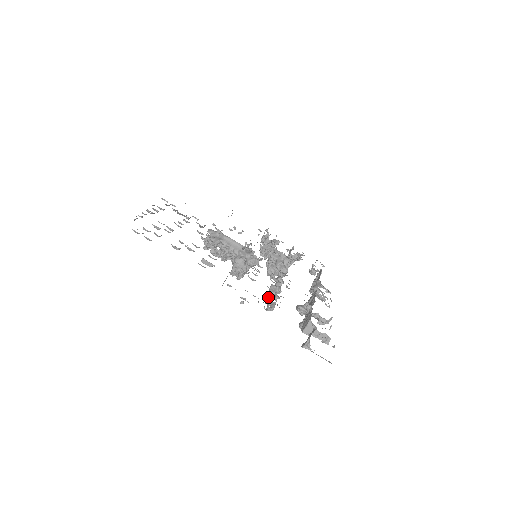
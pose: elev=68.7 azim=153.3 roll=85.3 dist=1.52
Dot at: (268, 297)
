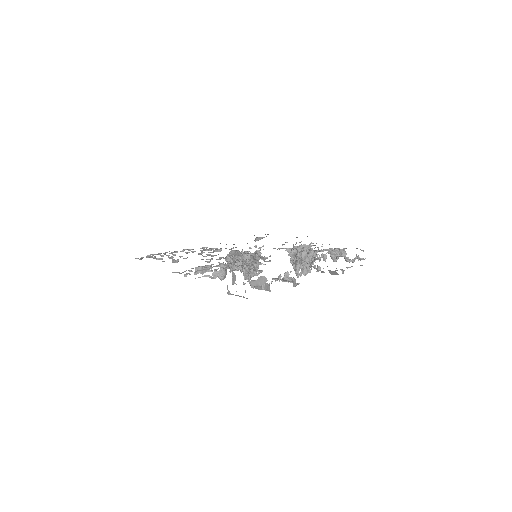
Dot at: occluded
